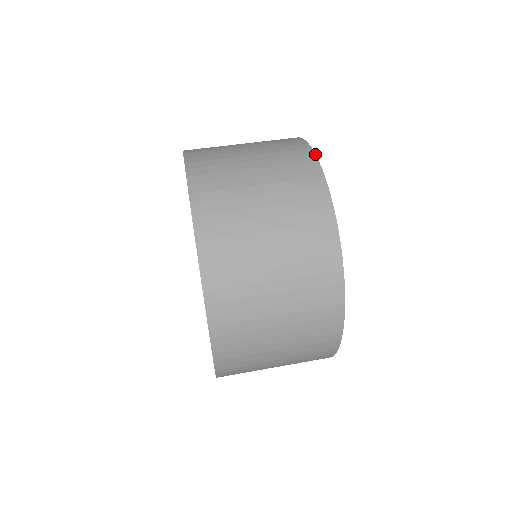
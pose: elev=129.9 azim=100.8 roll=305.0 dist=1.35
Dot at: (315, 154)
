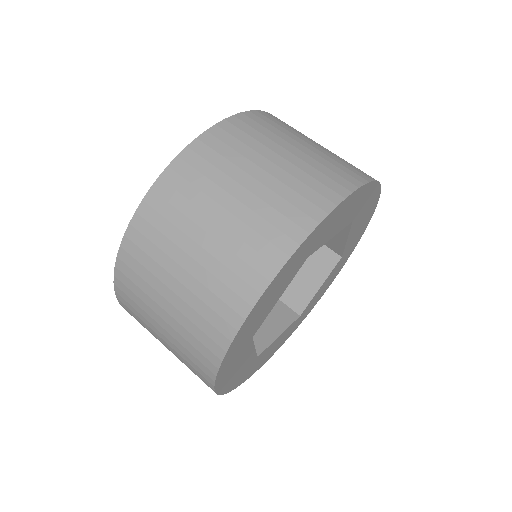
Dot at: (368, 182)
